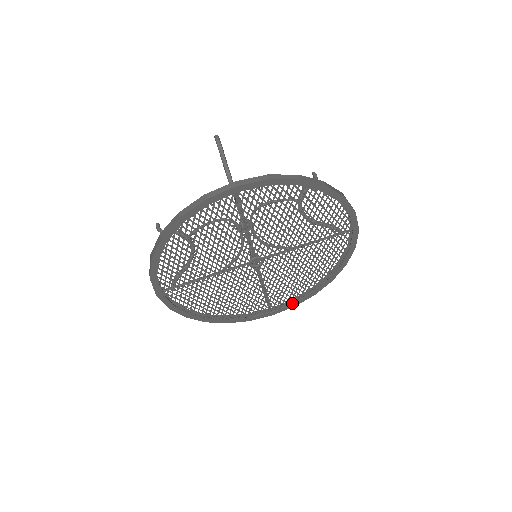
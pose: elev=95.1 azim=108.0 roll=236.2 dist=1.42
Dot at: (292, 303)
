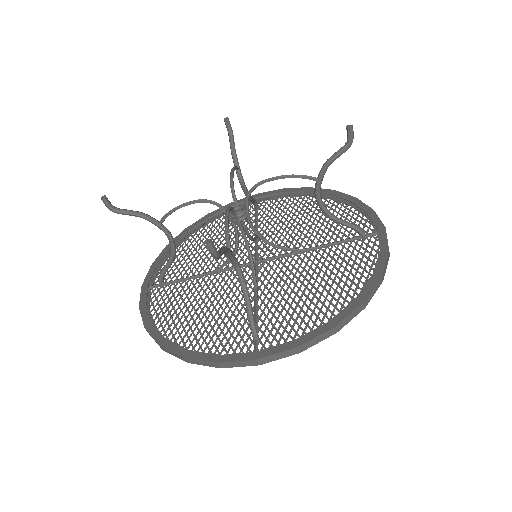
Dot at: (282, 190)
